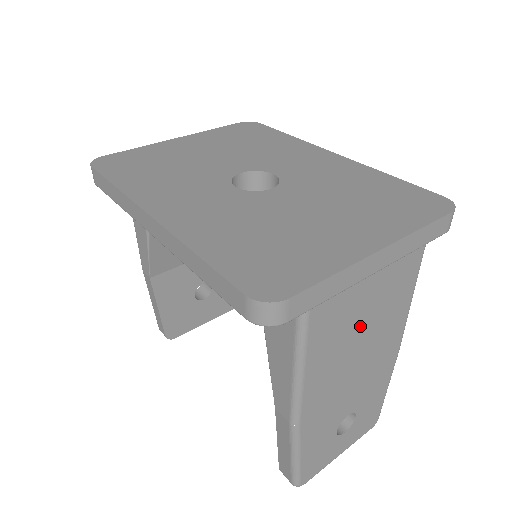
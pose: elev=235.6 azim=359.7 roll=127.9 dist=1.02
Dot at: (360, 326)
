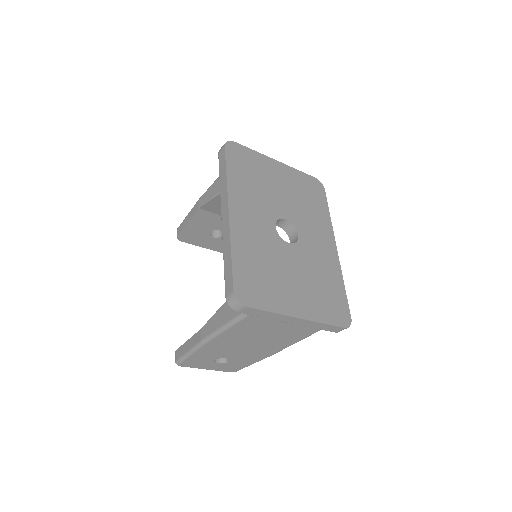
Dot at: (265, 334)
